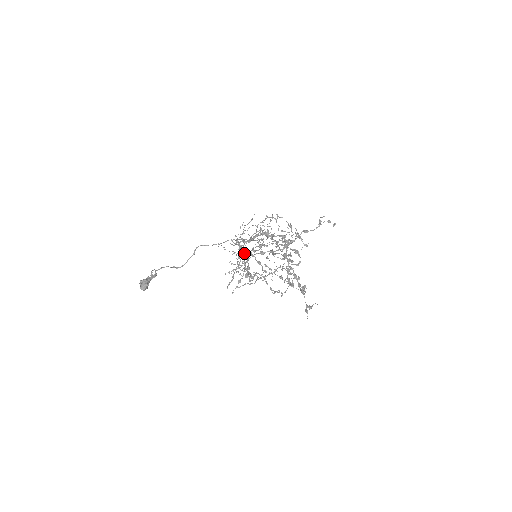
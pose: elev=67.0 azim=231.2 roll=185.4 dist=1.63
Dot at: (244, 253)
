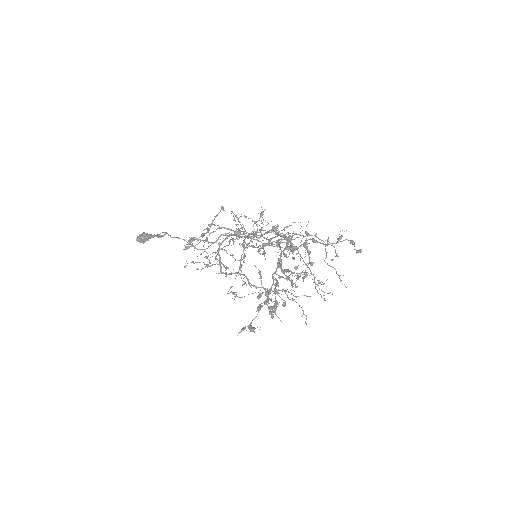
Dot at: (230, 234)
